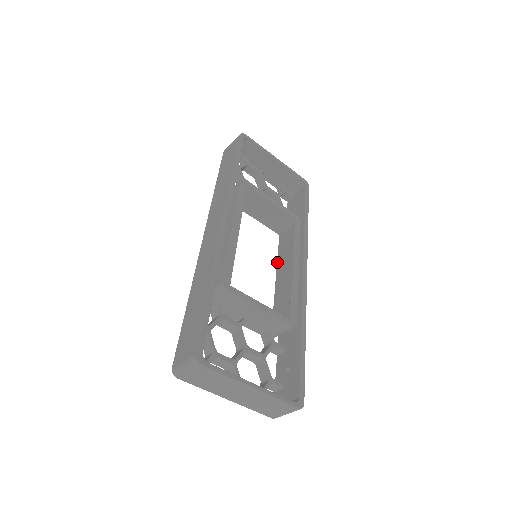
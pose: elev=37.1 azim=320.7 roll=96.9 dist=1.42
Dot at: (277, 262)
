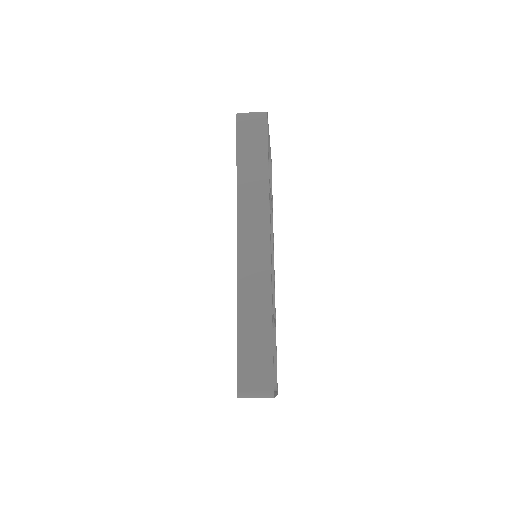
Dot at: occluded
